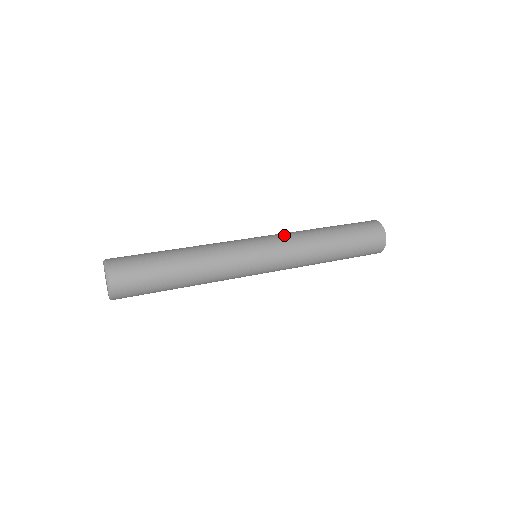
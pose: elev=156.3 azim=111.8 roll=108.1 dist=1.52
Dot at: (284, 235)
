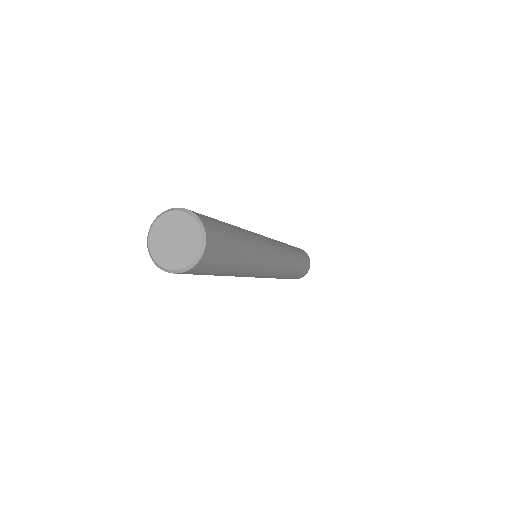
Dot at: occluded
